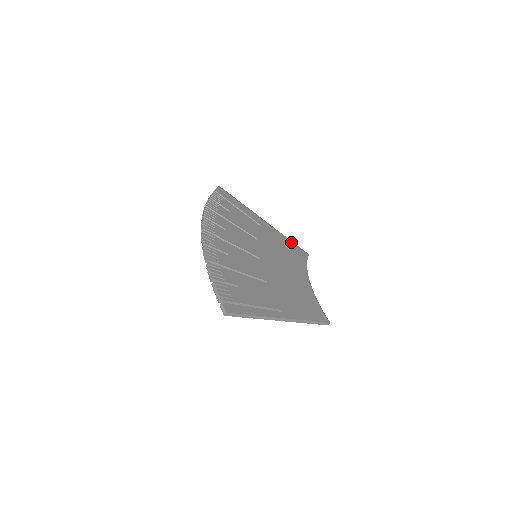
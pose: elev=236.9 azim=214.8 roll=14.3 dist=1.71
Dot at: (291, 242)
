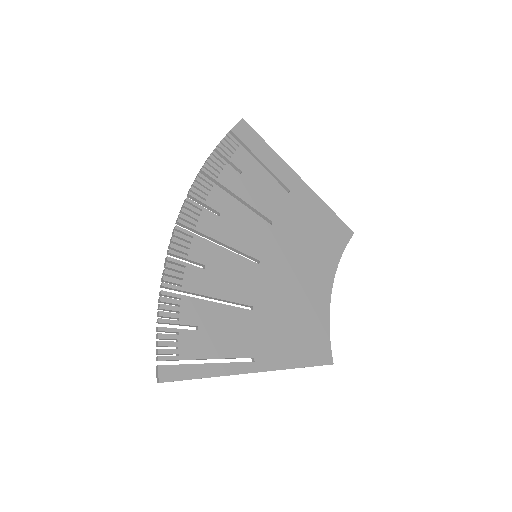
Dot at: (332, 214)
